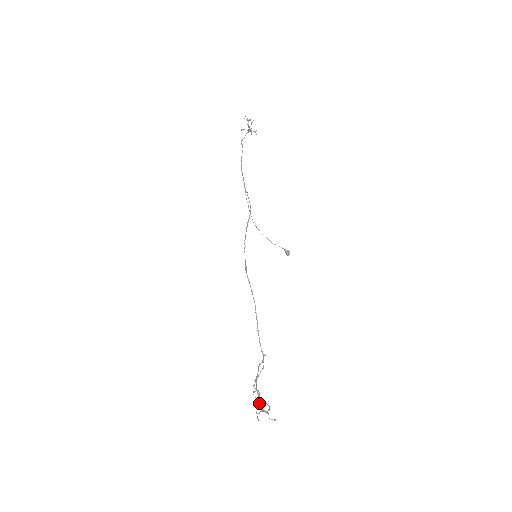
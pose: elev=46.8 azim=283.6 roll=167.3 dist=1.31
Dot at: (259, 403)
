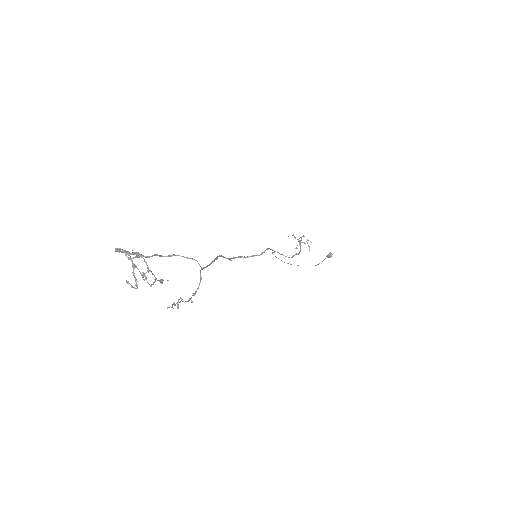
Dot at: (144, 276)
